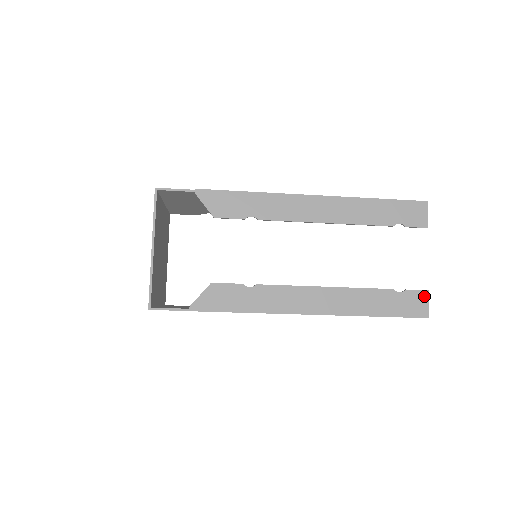
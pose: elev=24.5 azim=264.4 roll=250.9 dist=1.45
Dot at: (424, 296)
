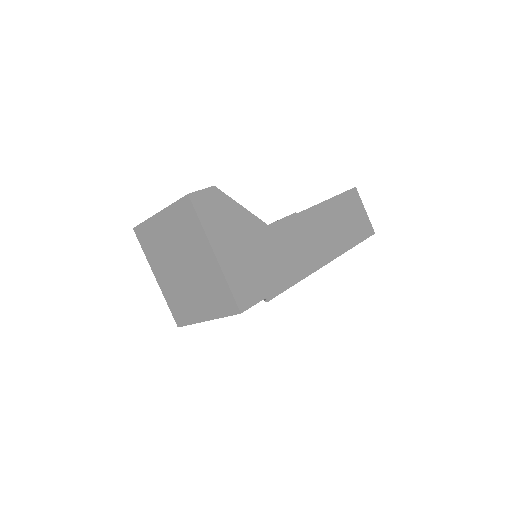
Dot at: occluded
